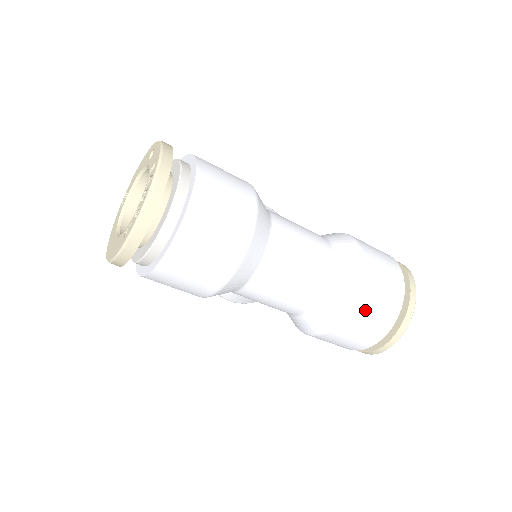
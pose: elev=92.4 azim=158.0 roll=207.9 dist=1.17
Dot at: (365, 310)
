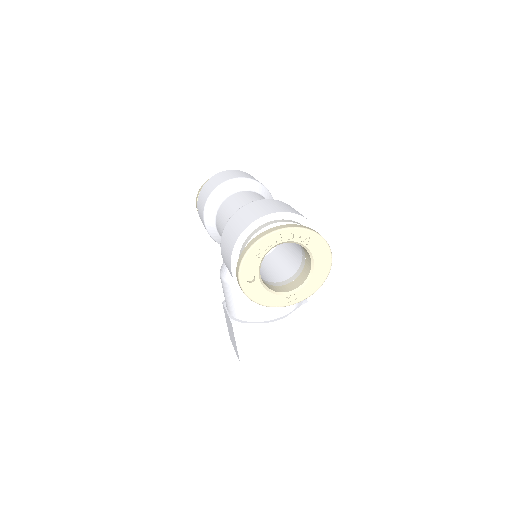
Dot at: (252, 207)
